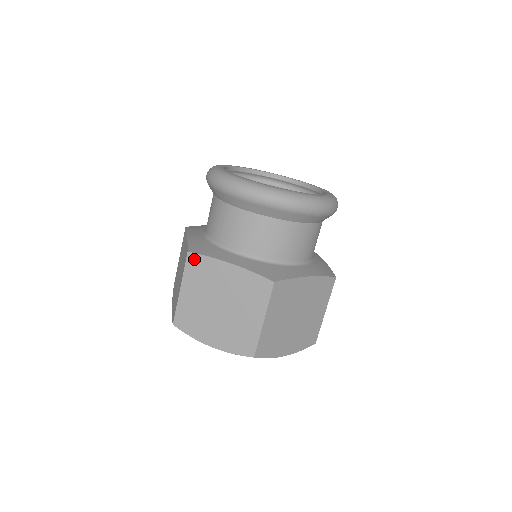
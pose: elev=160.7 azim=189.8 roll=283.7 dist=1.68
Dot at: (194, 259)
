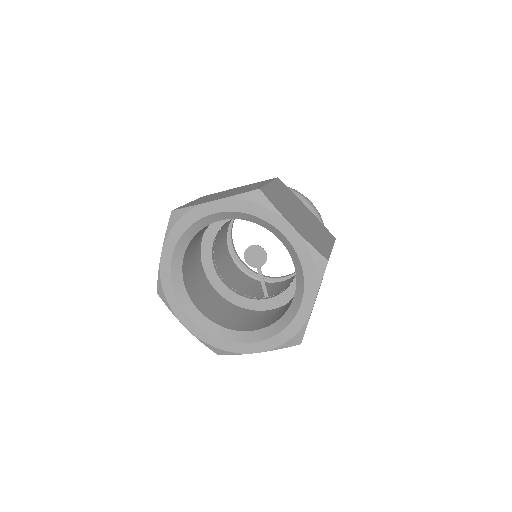
Dot at: (282, 184)
